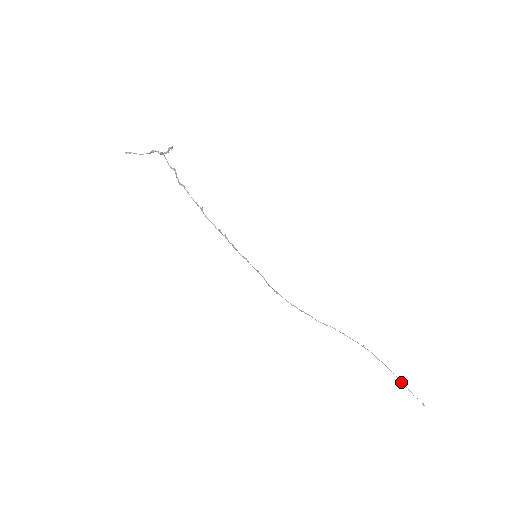
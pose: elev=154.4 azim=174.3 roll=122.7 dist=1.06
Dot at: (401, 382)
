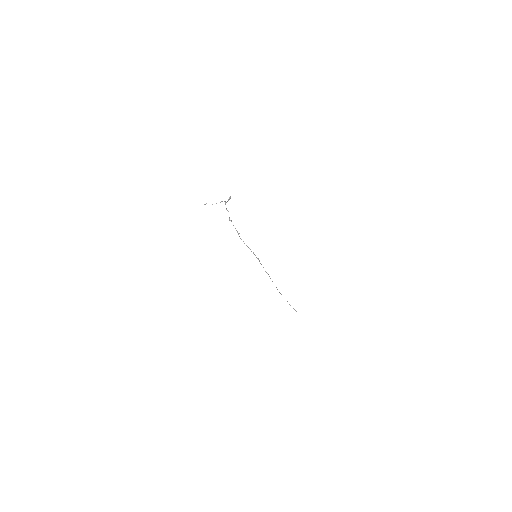
Dot at: (289, 304)
